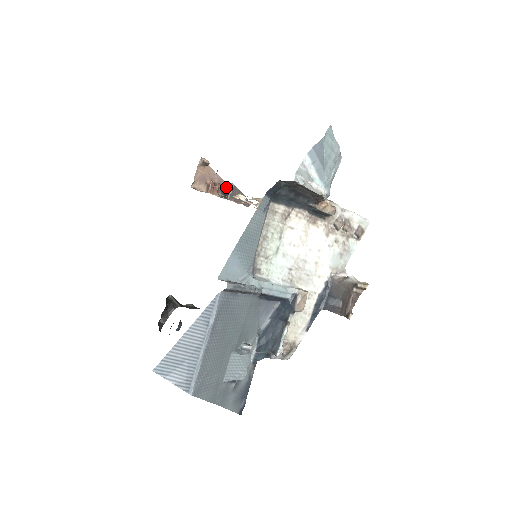
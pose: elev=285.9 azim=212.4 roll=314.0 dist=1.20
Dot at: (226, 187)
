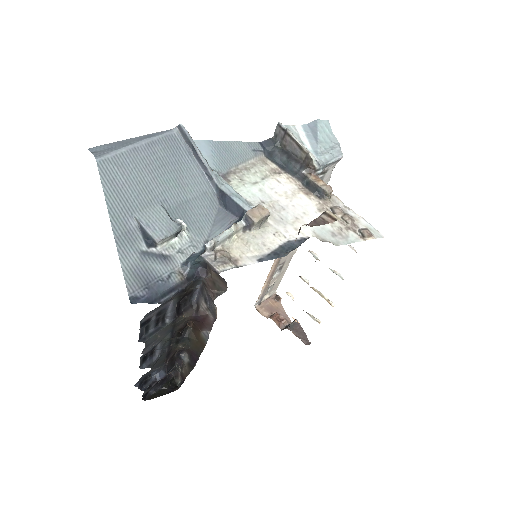
Dot at: occluded
